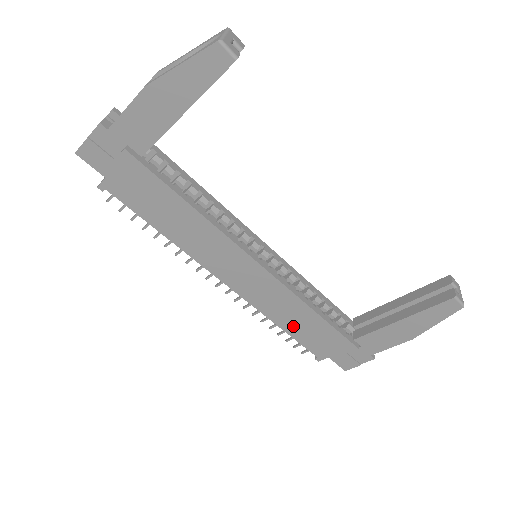
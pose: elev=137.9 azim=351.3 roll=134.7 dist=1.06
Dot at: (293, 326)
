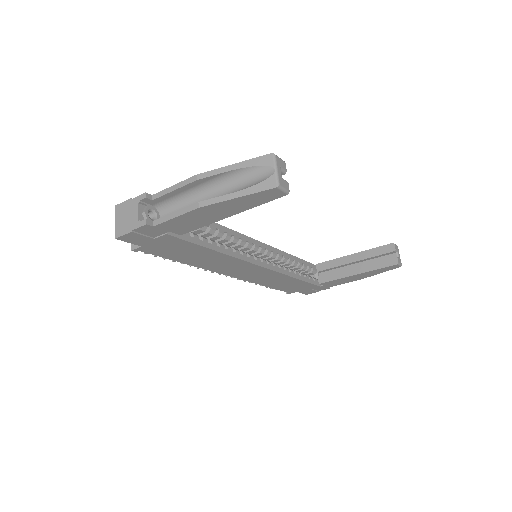
Dot at: (276, 285)
